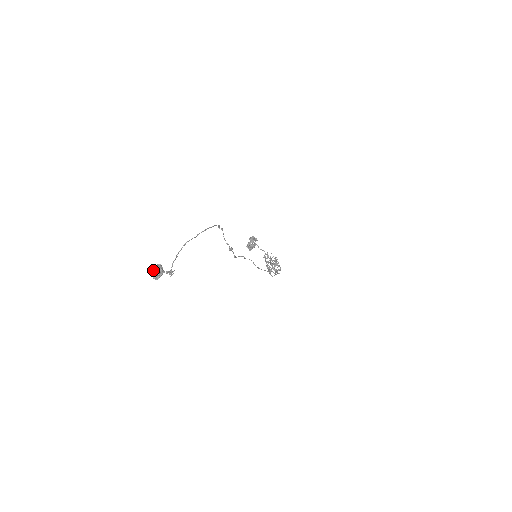
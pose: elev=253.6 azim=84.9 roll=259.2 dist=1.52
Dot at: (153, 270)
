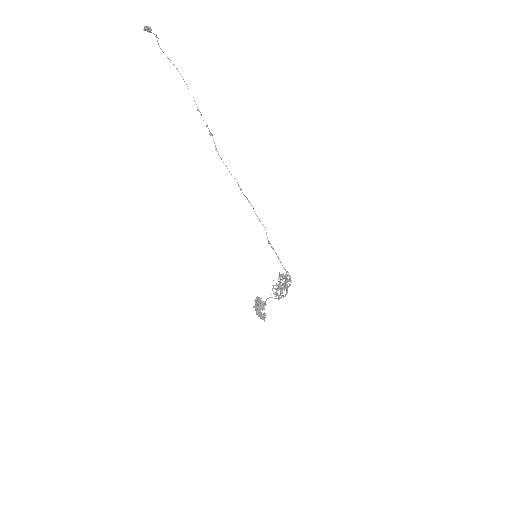
Dot at: (145, 26)
